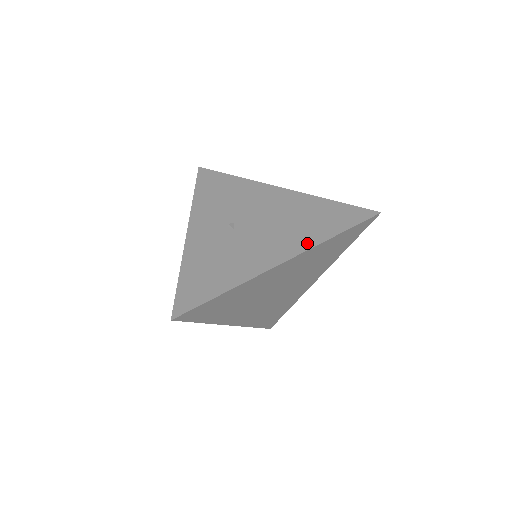
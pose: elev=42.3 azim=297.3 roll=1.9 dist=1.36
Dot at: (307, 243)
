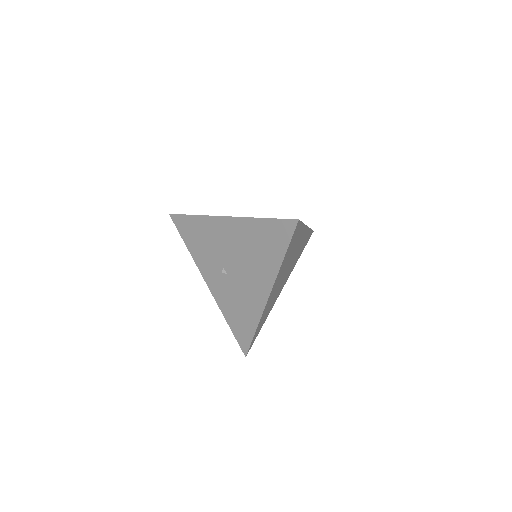
Dot at: (271, 273)
